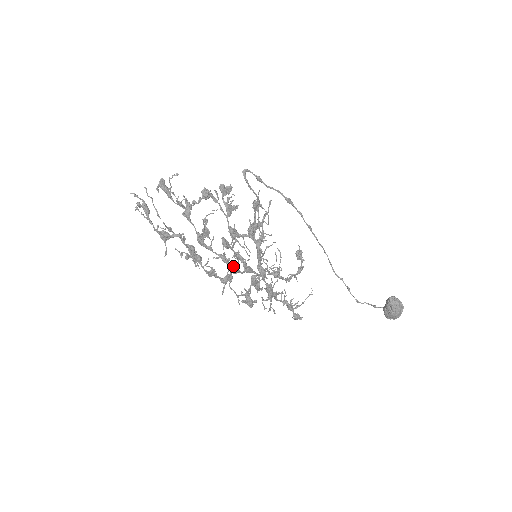
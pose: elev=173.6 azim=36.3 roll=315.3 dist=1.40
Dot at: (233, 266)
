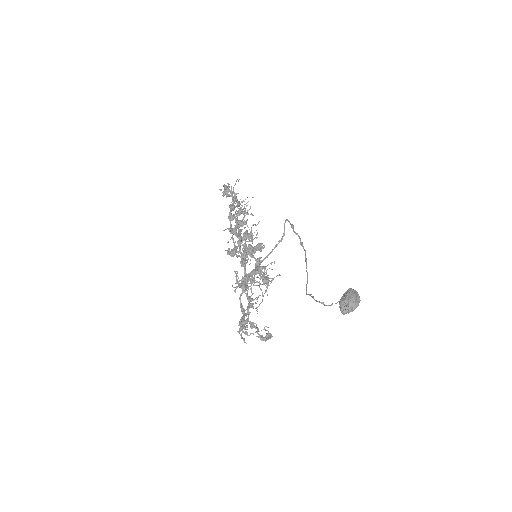
Dot at: occluded
